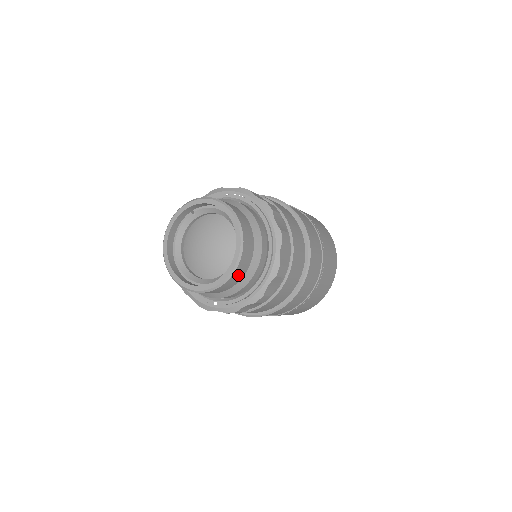
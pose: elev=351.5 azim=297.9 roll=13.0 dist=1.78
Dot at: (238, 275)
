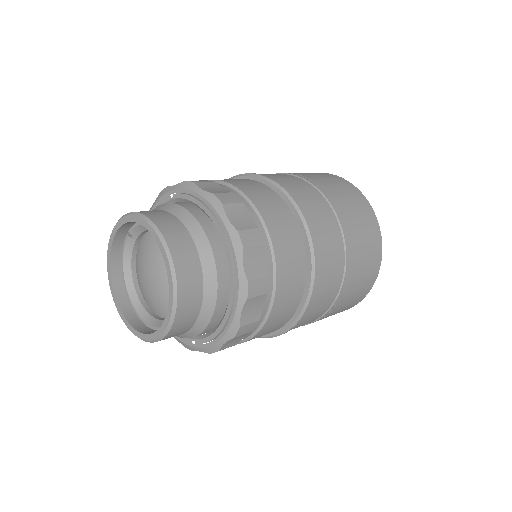
Dot at: (188, 312)
